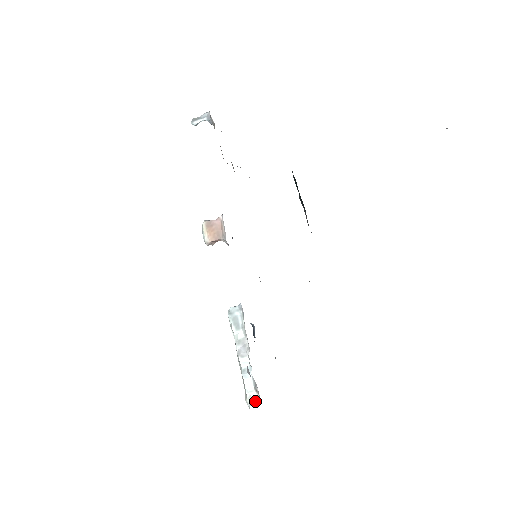
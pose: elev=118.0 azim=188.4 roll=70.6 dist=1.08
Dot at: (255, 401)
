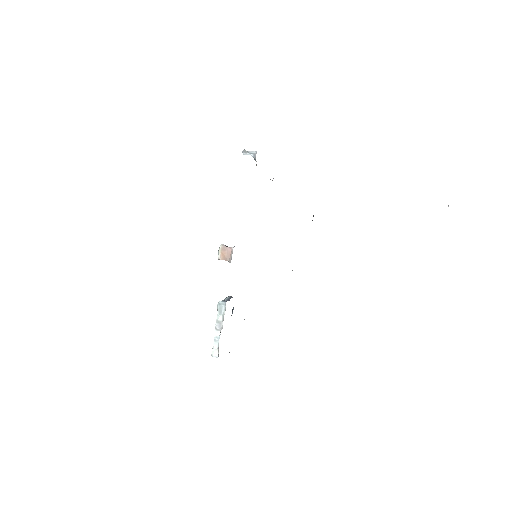
Dot at: (216, 355)
